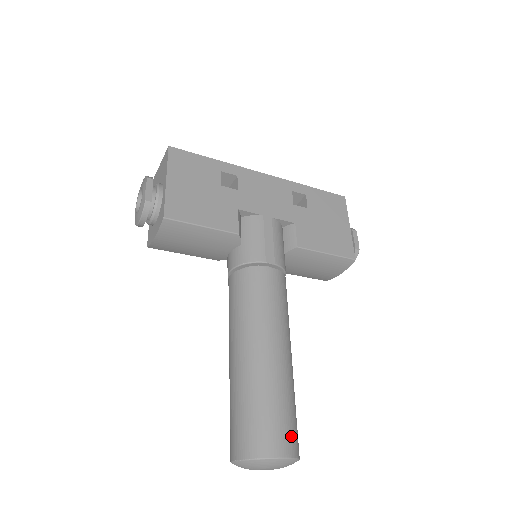
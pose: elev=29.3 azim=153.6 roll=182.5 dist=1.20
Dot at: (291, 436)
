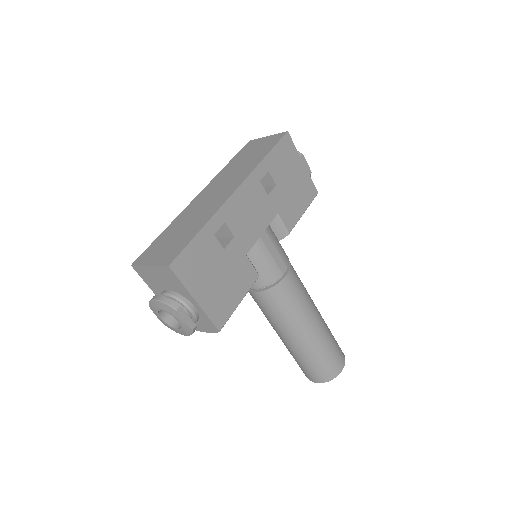
Dot at: (341, 353)
